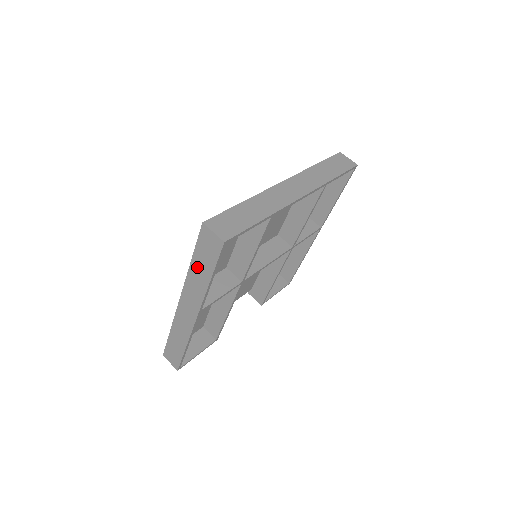
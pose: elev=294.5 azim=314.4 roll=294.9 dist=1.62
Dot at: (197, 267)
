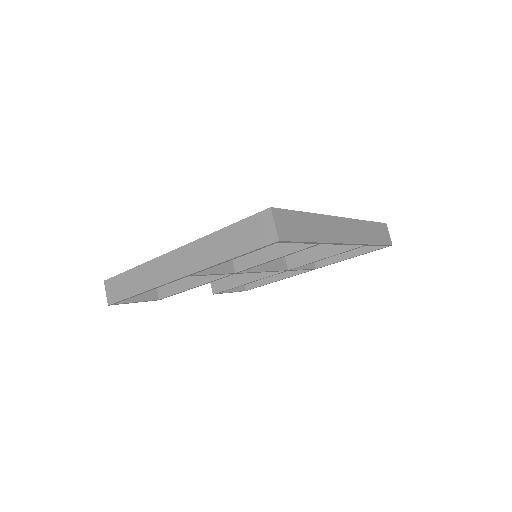
Dot at: (225, 238)
